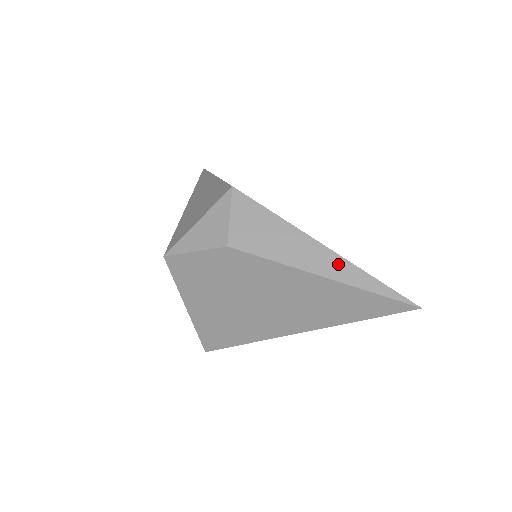
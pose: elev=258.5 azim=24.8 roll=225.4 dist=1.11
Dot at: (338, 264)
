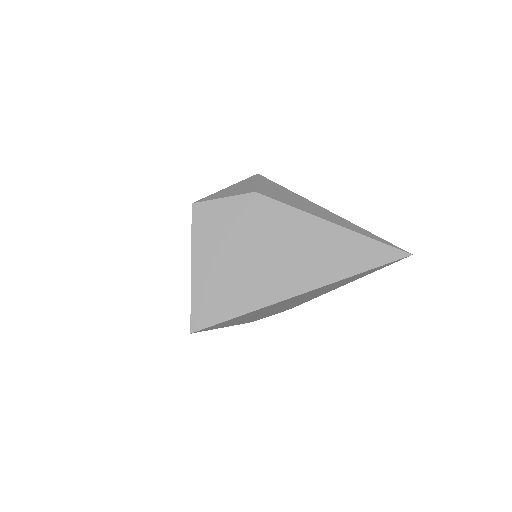
Dot at: (342, 221)
